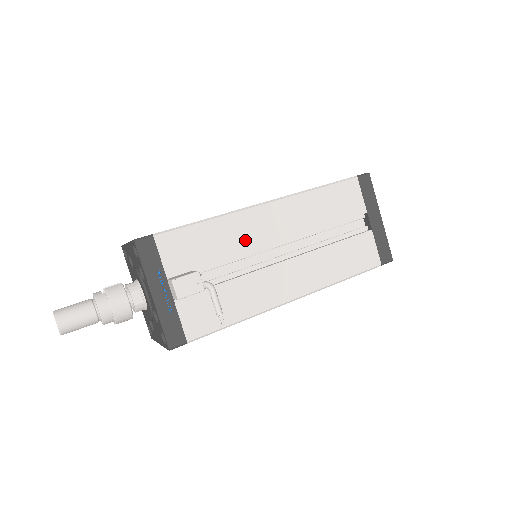
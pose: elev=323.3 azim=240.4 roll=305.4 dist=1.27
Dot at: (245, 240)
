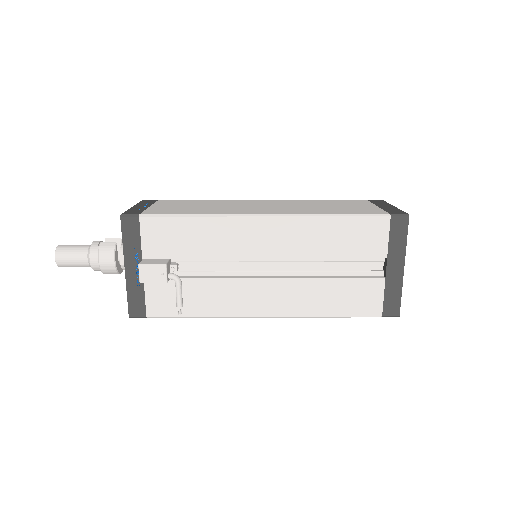
Dot at: (230, 246)
